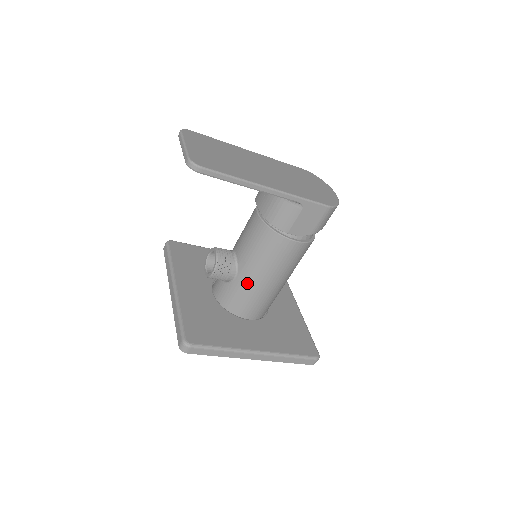
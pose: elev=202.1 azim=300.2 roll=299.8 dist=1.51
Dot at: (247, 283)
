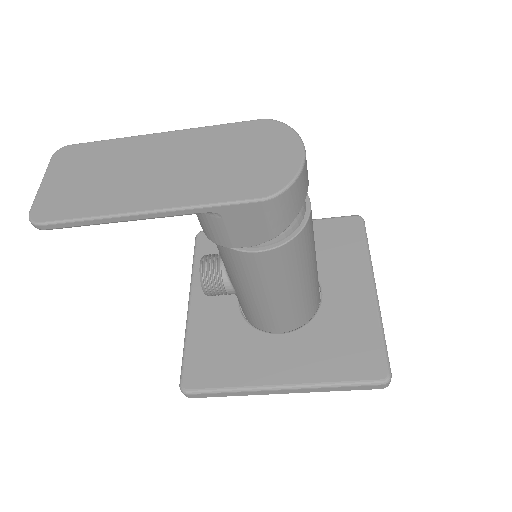
Dot at: (246, 300)
